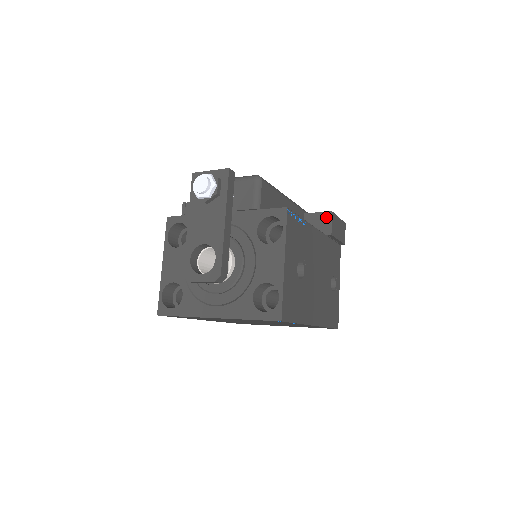
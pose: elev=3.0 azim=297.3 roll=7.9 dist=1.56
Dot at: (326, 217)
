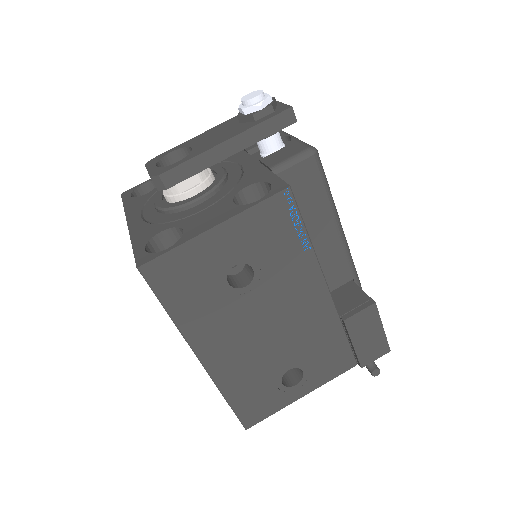
Dot at: (363, 301)
